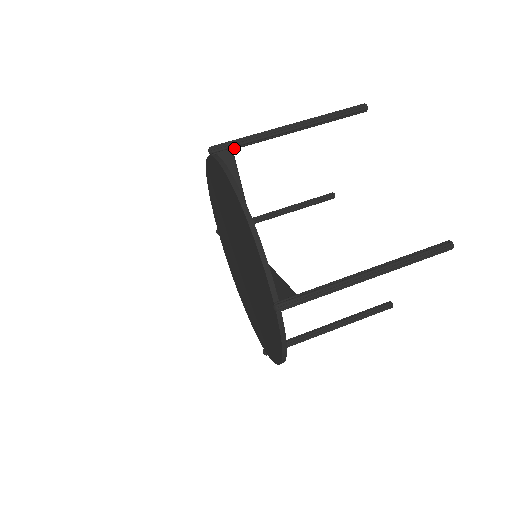
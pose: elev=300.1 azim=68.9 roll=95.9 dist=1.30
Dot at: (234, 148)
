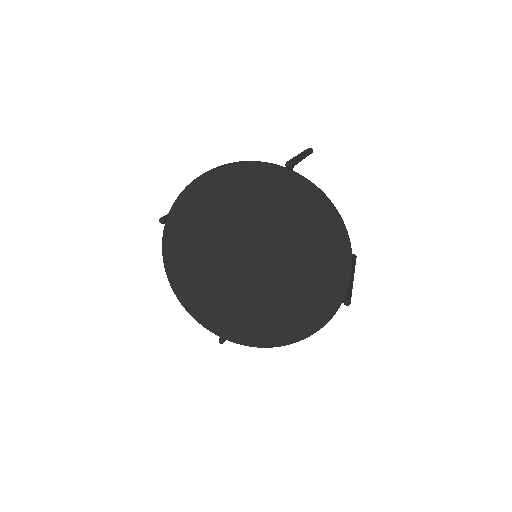
Dot at: occluded
